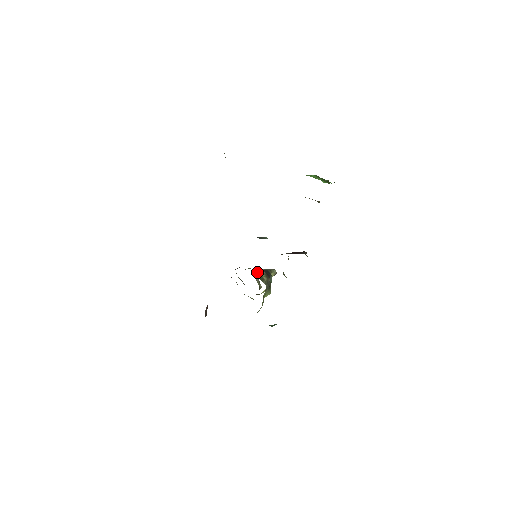
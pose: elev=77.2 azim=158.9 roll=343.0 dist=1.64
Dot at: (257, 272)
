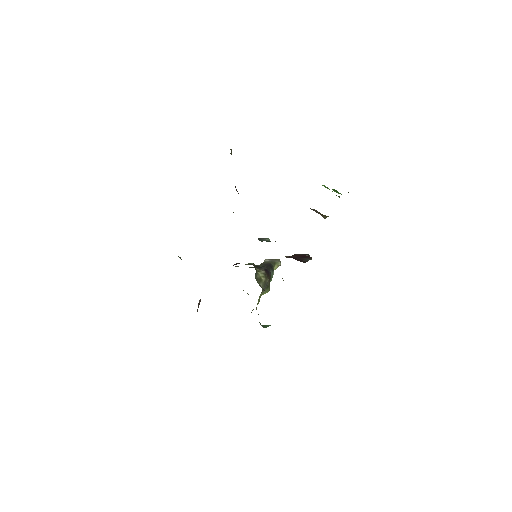
Dot at: (259, 265)
